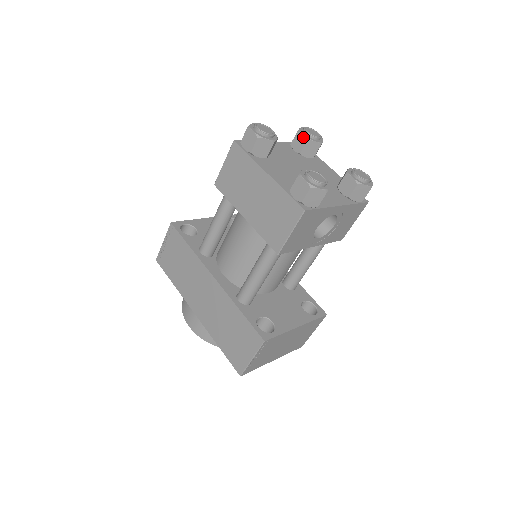
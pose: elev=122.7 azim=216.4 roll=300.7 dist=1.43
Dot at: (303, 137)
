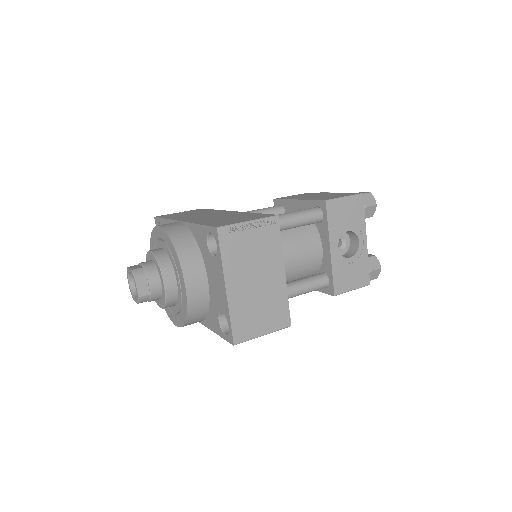
Dot at: occluded
